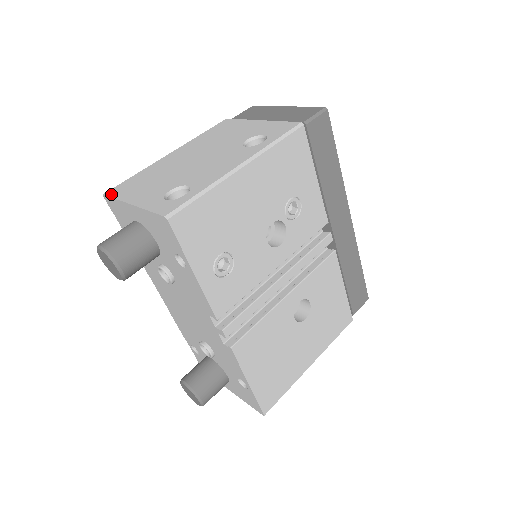
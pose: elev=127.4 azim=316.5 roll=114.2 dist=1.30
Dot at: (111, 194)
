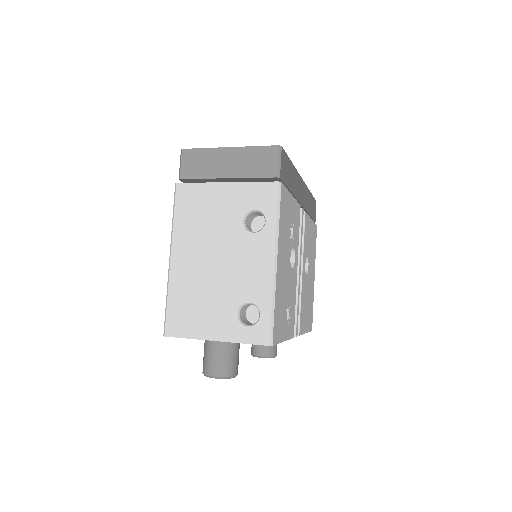
Dot at: (175, 334)
